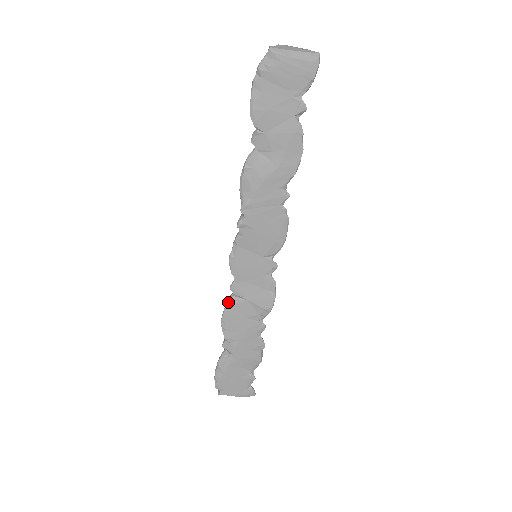
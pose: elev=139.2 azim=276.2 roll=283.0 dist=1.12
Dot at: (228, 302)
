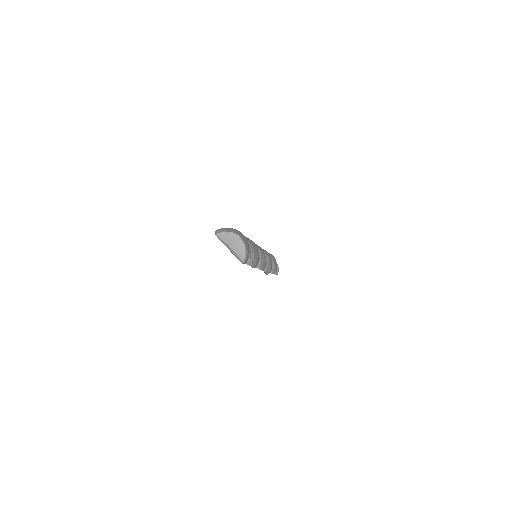
Dot at: occluded
